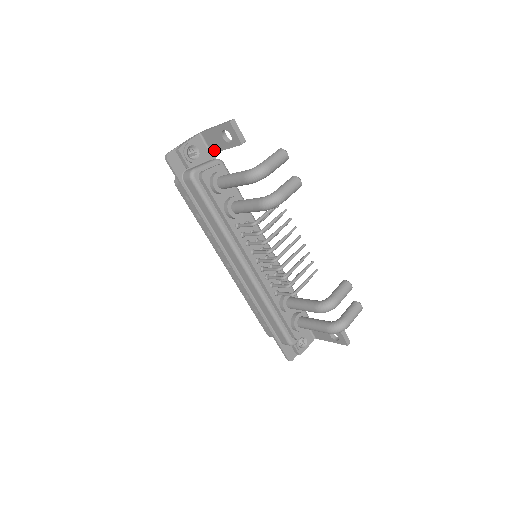
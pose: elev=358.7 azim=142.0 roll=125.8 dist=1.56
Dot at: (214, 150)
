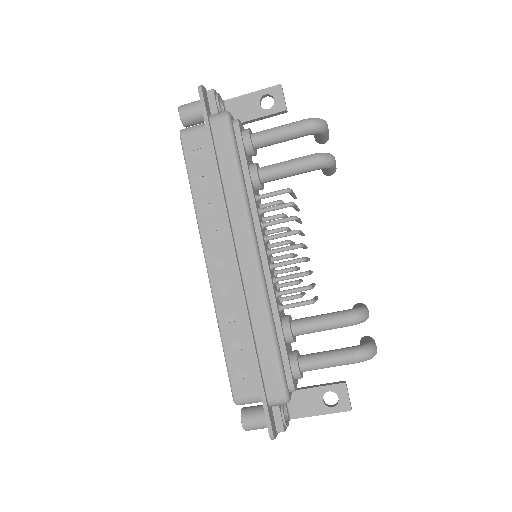
Dot at: occluded
